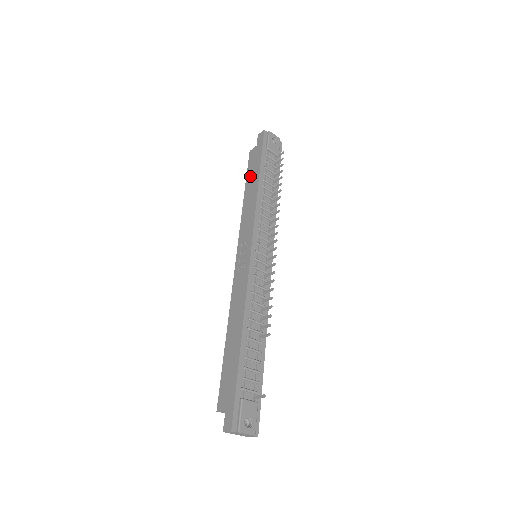
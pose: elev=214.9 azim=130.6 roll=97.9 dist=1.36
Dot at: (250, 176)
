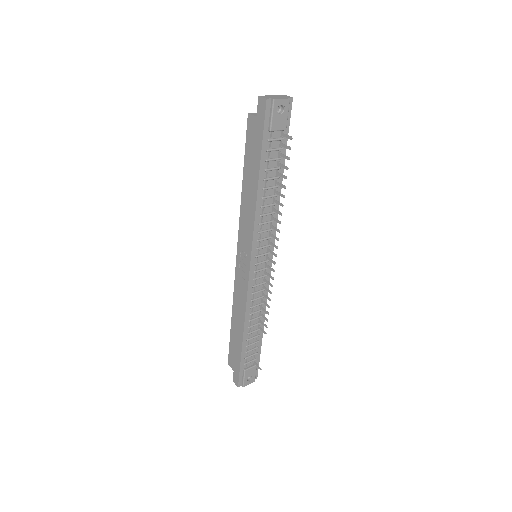
Dot at: (248, 163)
